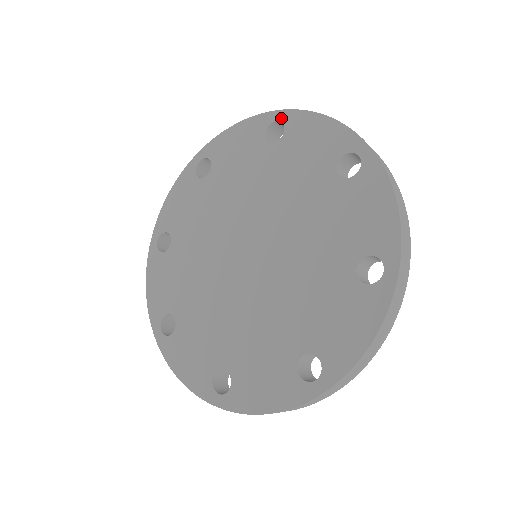
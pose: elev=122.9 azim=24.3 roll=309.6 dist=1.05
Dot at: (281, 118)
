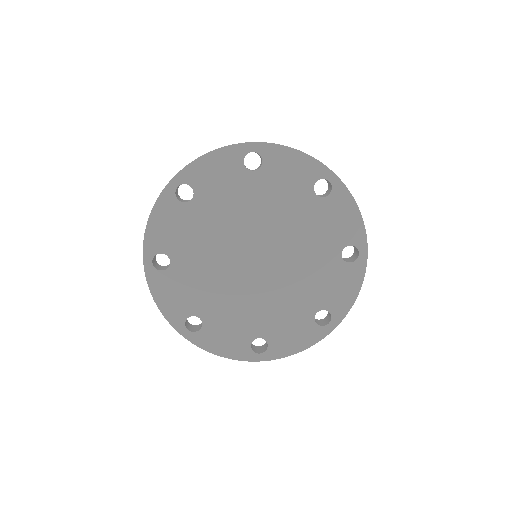
Dot at: (256, 150)
